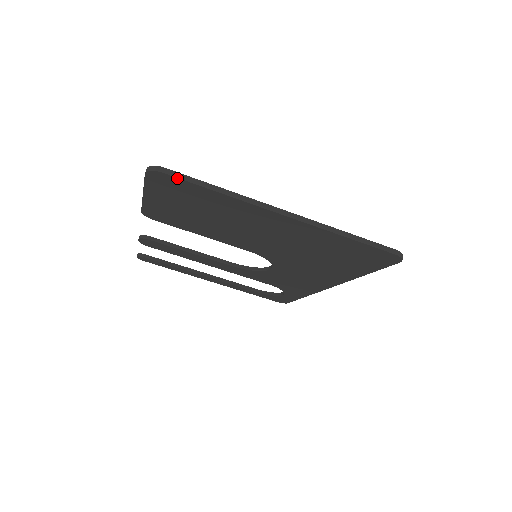
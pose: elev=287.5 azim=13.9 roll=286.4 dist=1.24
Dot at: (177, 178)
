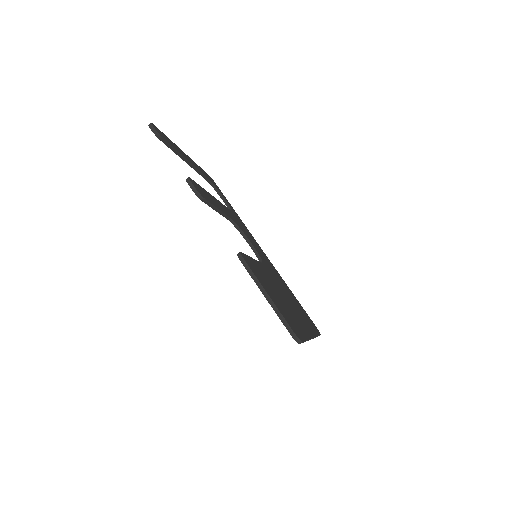
Dot at: occluded
